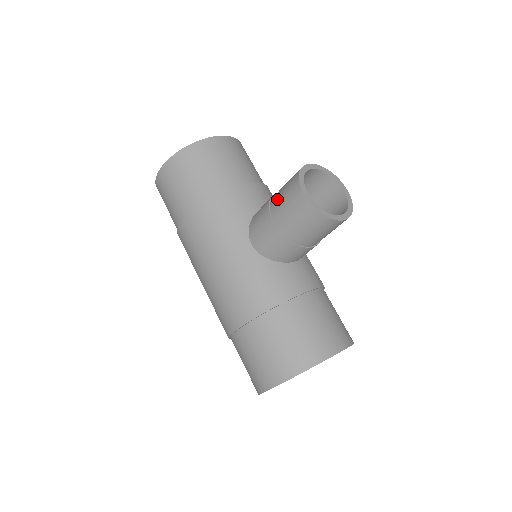
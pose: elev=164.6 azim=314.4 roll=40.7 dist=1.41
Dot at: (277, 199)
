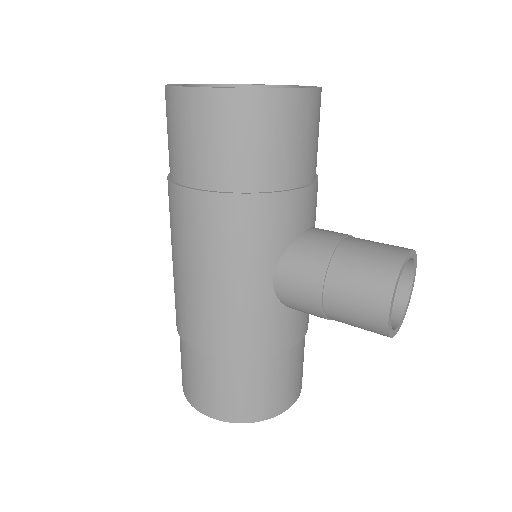
Dot at: (346, 272)
